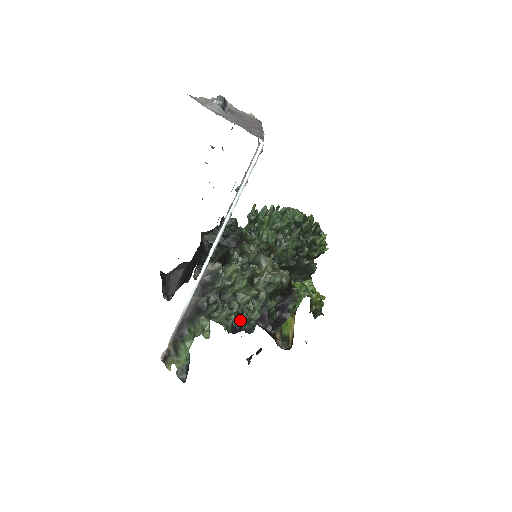
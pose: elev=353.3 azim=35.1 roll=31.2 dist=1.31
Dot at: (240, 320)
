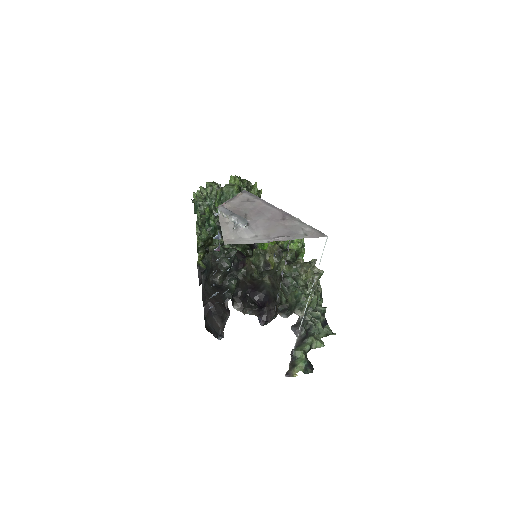
Dot at: (322, 316)
